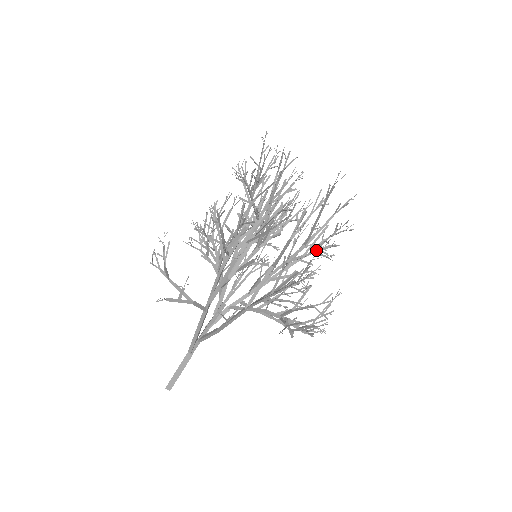
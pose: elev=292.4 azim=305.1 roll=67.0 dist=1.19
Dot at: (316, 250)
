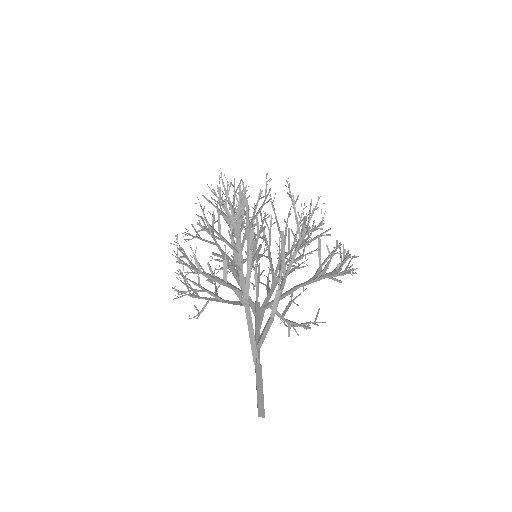
Dot at: (295, 244)
